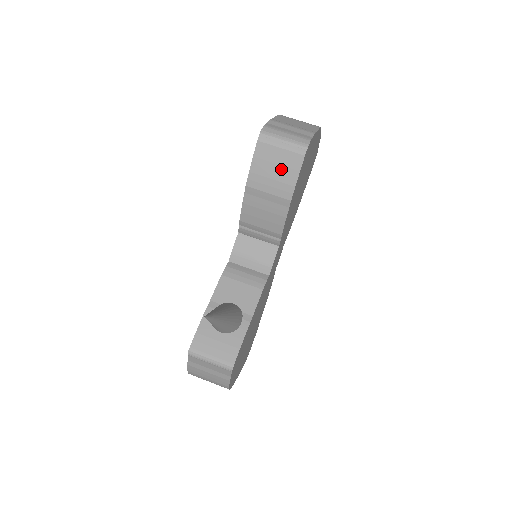
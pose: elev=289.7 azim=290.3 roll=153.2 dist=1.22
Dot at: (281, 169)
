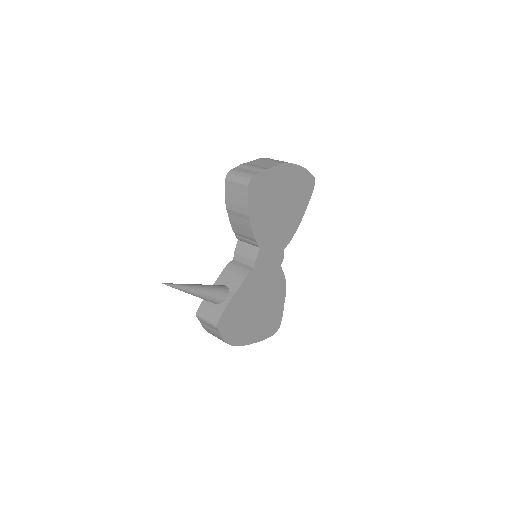
Dot at: (239, 196)
